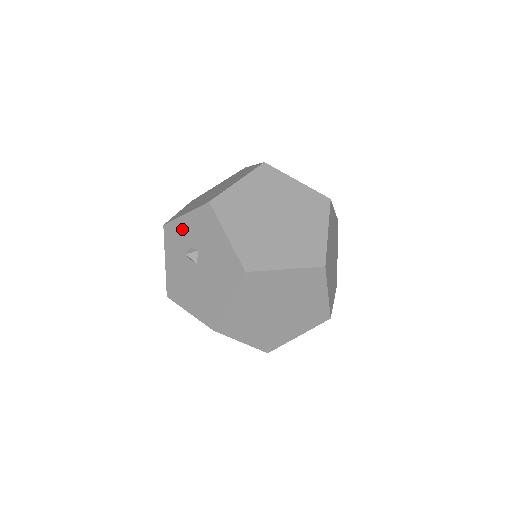
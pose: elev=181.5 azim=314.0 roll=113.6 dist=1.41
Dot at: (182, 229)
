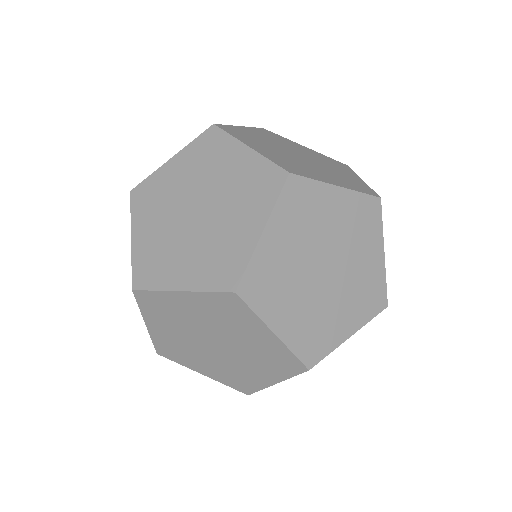
Dot at: occluded
